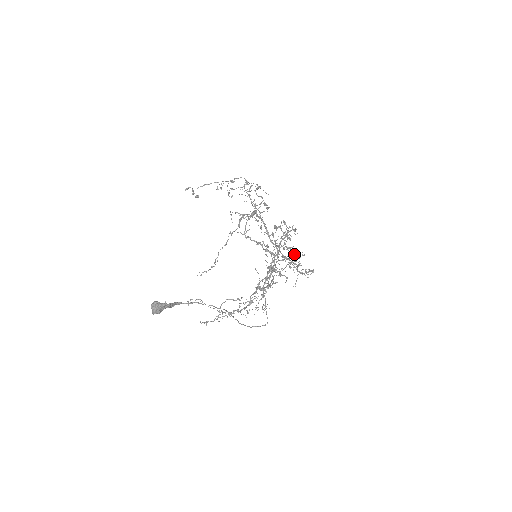
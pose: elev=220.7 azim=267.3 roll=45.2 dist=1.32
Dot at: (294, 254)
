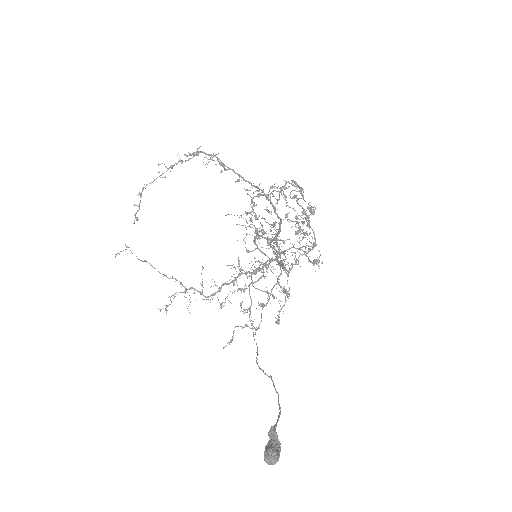
Dot at: (298, 264)
